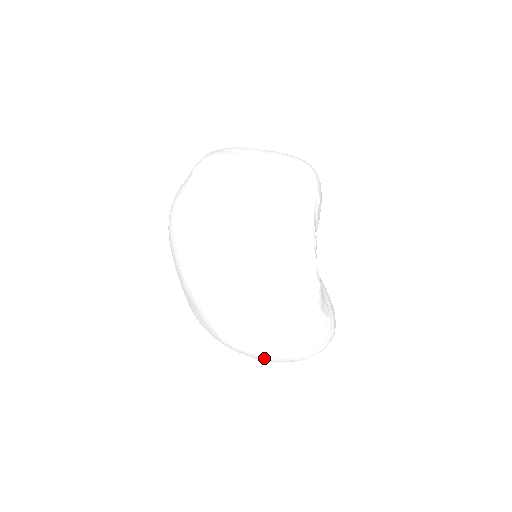
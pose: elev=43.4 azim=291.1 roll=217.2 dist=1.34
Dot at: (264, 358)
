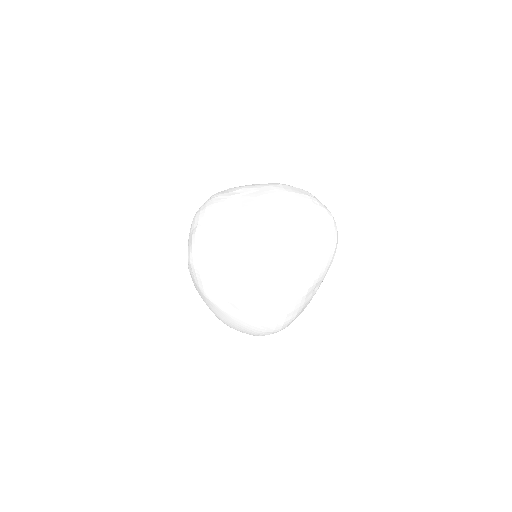
Dot at: occluded
